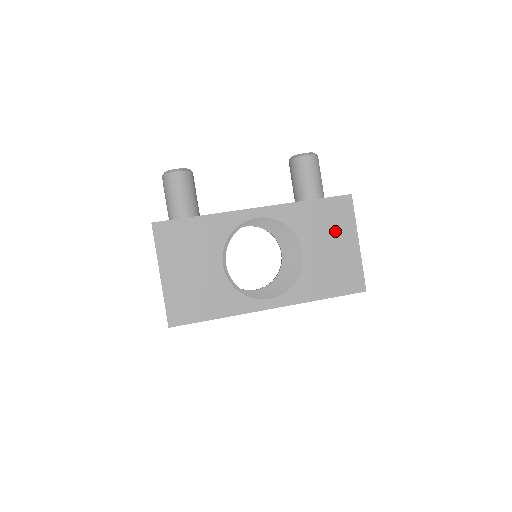
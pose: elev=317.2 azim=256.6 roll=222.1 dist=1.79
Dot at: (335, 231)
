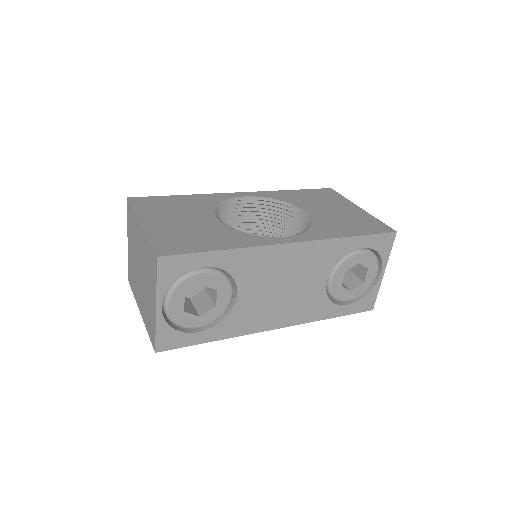
Dot at: (330, 203)
